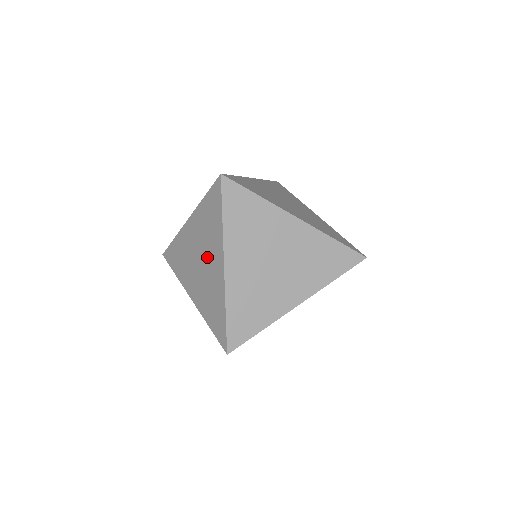
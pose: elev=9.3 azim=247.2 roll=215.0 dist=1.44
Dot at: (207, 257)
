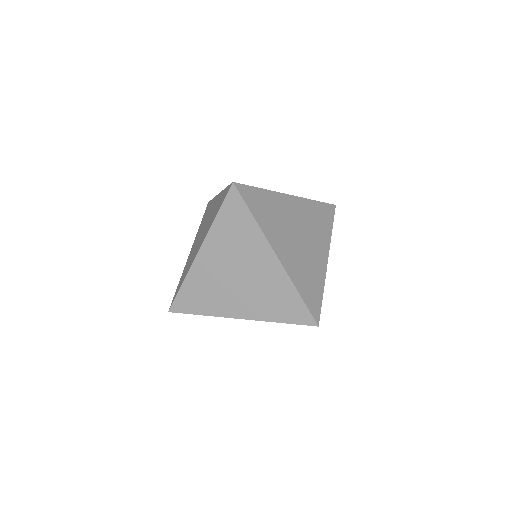
Dot at: (207, 219)
